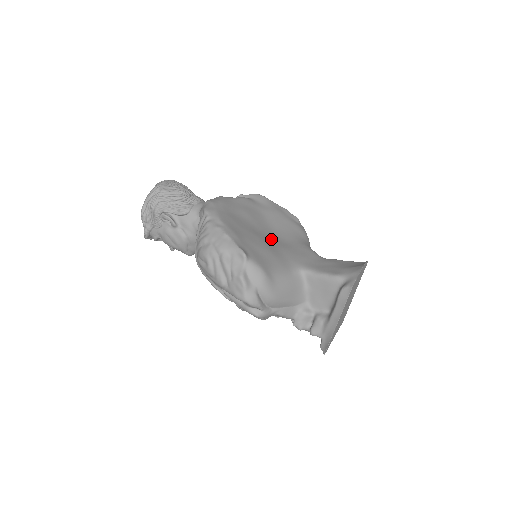
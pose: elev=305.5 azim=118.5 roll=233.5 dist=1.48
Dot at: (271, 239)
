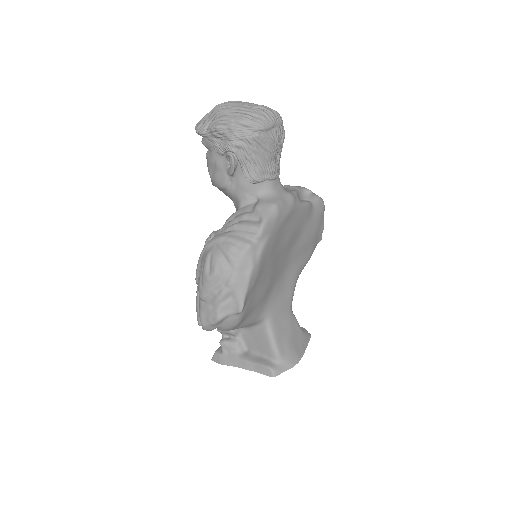
Dot at: (279, 271)
